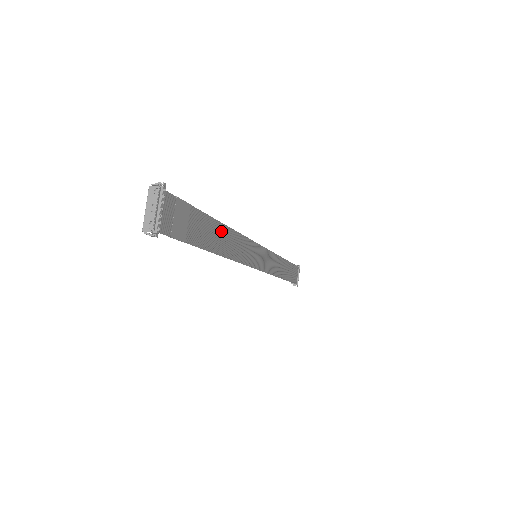
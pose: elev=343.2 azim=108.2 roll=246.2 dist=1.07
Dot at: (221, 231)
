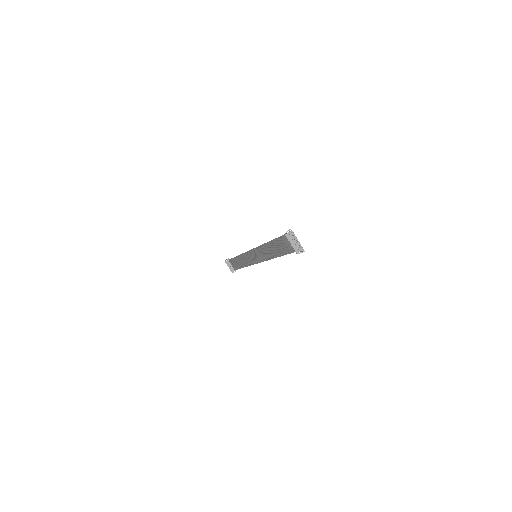
Dot at: (271, 246)
